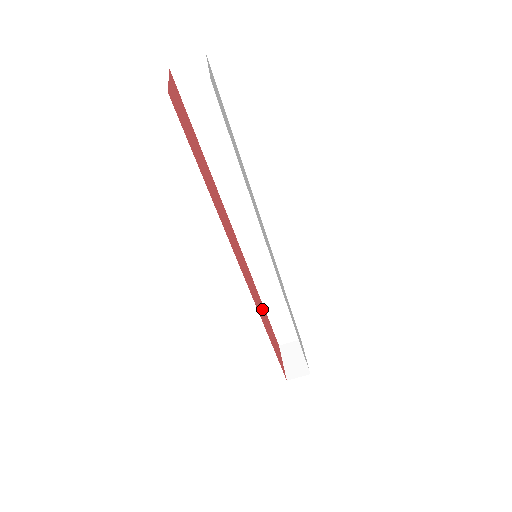
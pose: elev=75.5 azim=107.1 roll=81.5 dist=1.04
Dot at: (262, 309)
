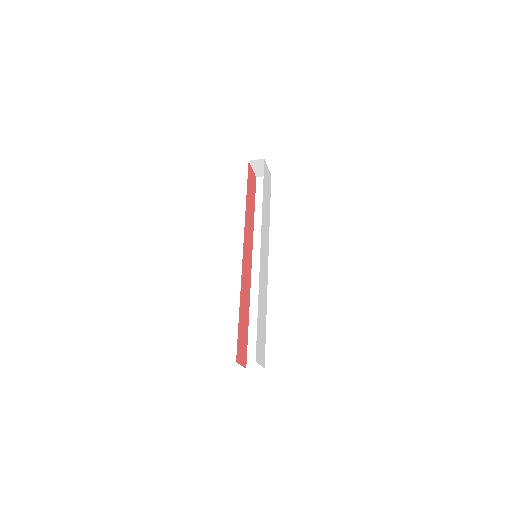
Dot at: (248, 211)
